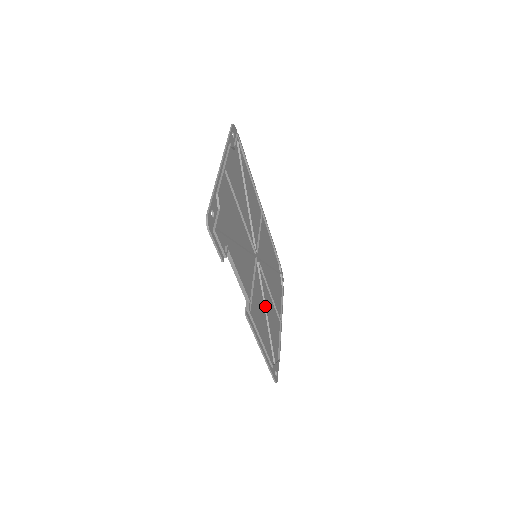
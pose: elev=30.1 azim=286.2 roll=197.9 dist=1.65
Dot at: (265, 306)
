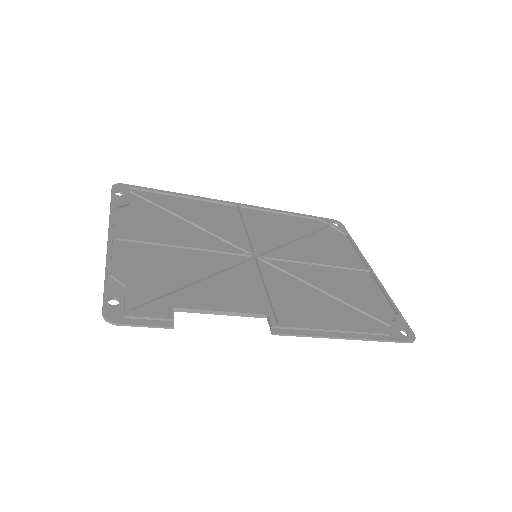
Dot at: (315, 287)
